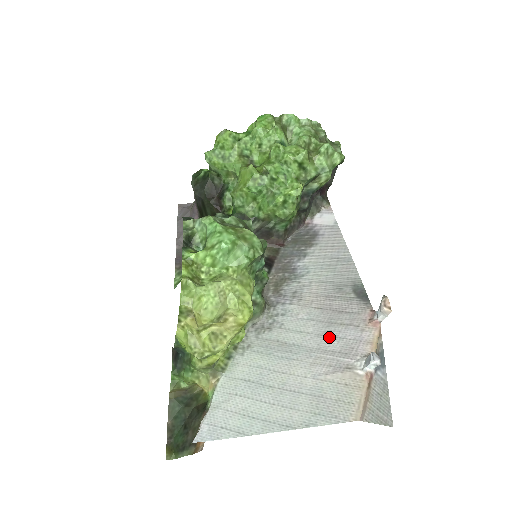
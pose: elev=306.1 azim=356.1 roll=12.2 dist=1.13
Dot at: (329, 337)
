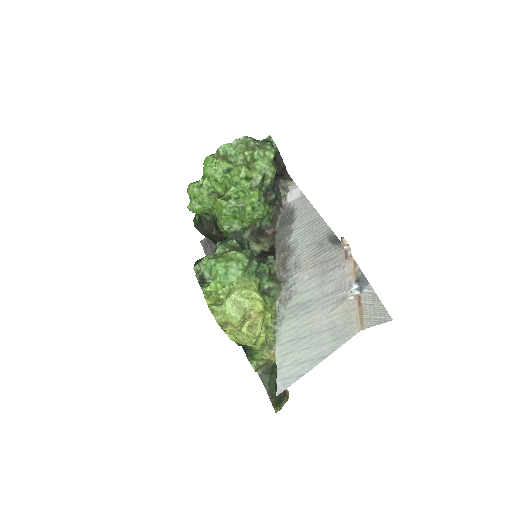
Dot at: (326, 284)
